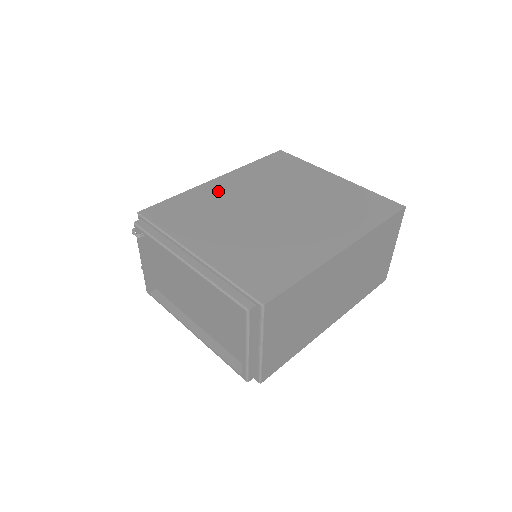
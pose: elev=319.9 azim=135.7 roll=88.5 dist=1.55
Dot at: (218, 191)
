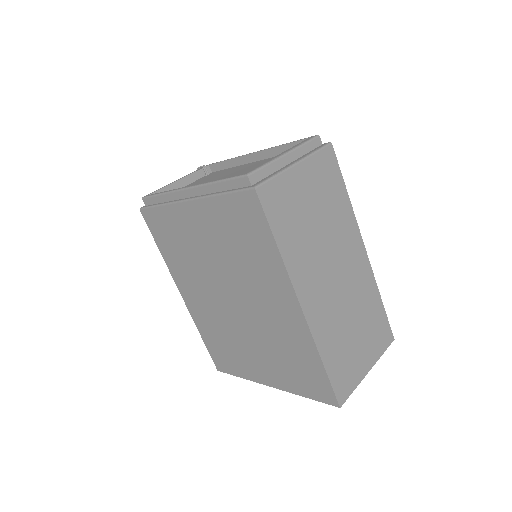
Dot at: occluded
